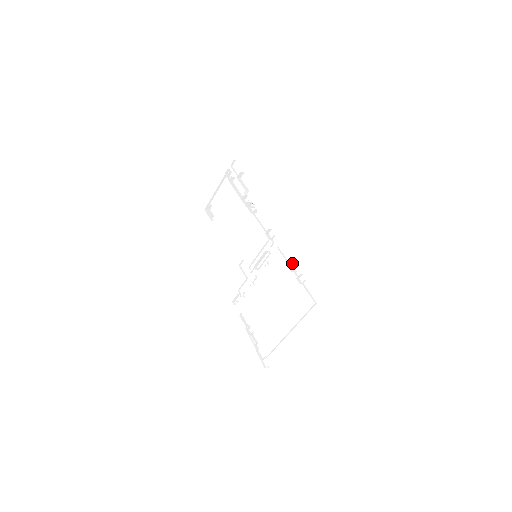
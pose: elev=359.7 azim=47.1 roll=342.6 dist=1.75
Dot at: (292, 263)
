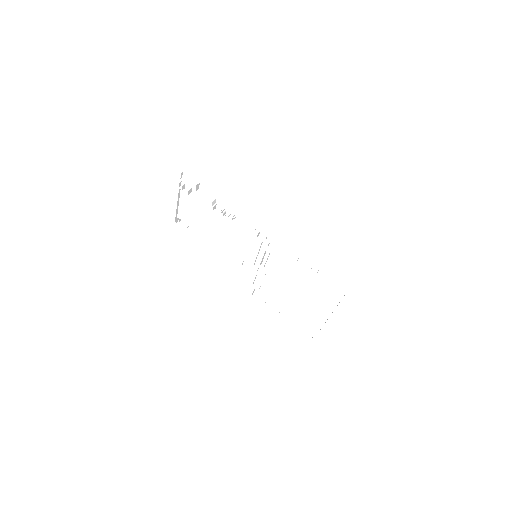
Dot at: (298, 258)
